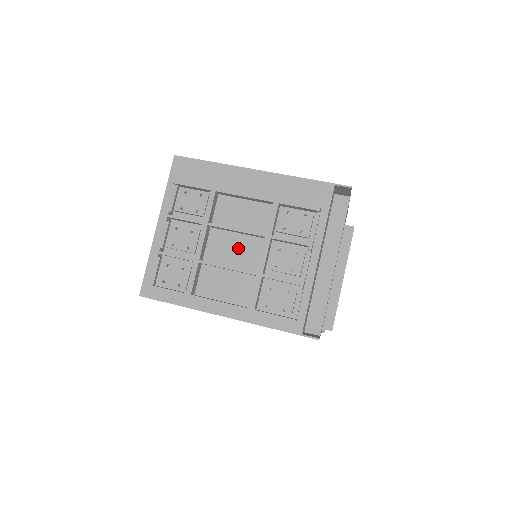
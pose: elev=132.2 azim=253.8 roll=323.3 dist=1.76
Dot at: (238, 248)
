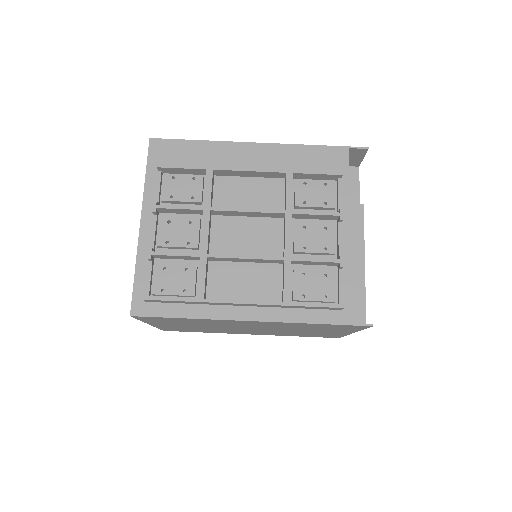
Dot at: (251, 234)
